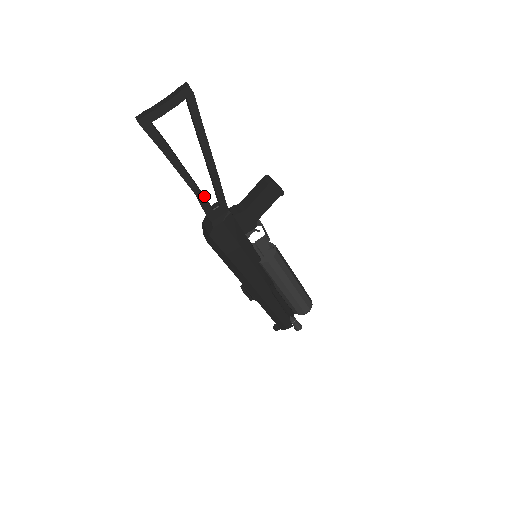
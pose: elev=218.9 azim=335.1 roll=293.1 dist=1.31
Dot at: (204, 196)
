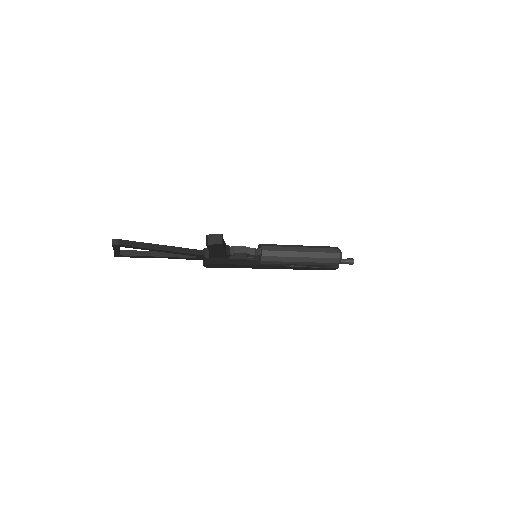
Dot at: (184, 255)
